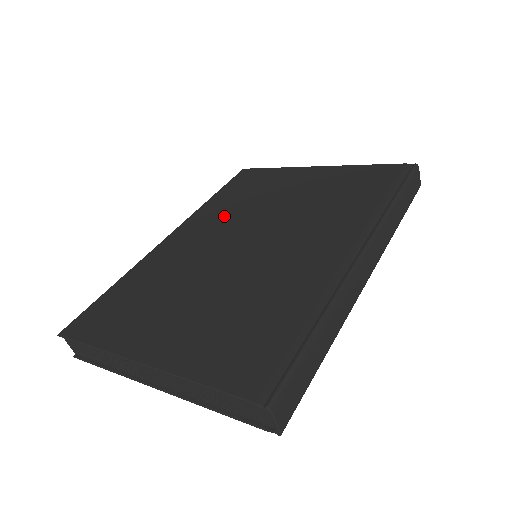
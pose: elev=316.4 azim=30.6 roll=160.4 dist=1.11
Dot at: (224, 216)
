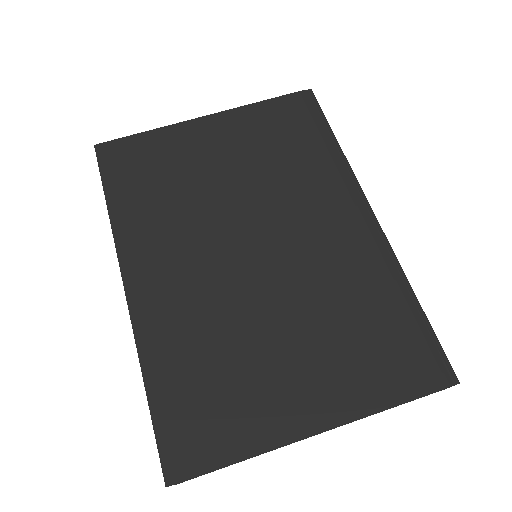
Dot at: (171, 228)
